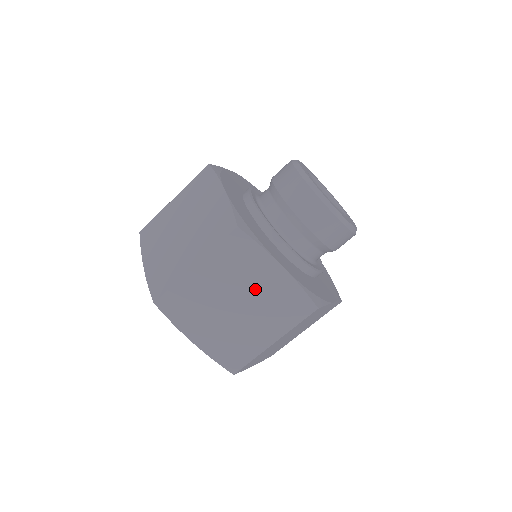
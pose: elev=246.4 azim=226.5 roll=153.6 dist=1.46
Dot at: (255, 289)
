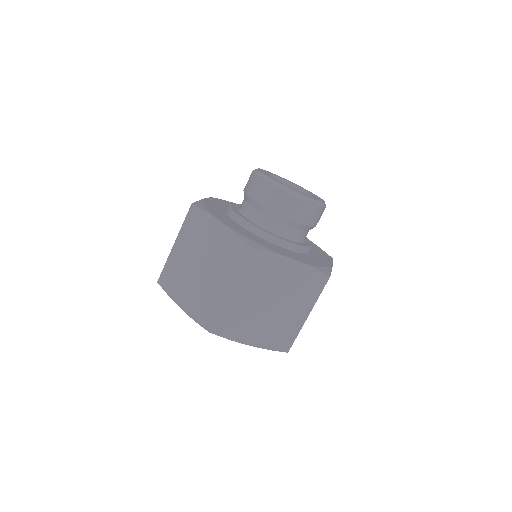
Dot at: (209, 247)
